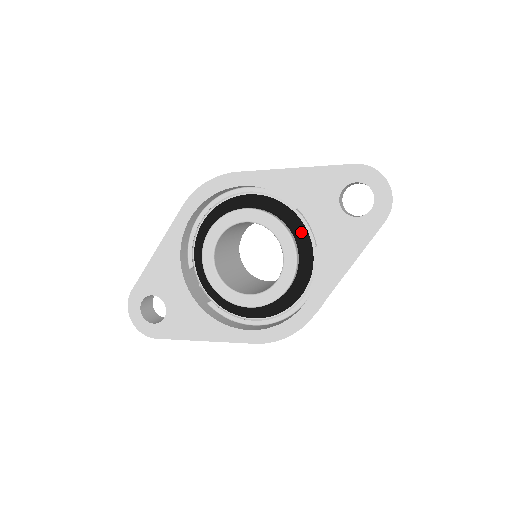
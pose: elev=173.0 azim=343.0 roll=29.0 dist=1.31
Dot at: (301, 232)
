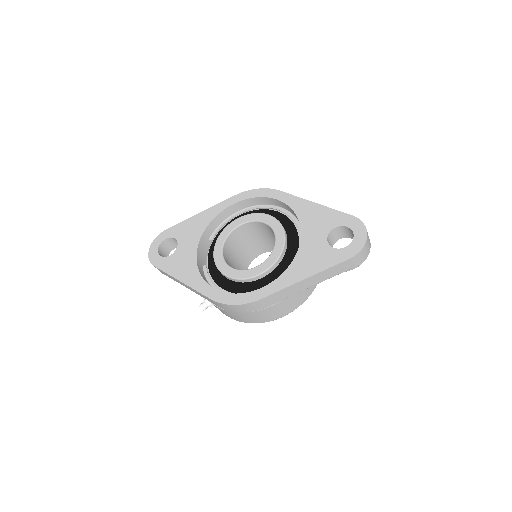
Dot at: (294, 248)
